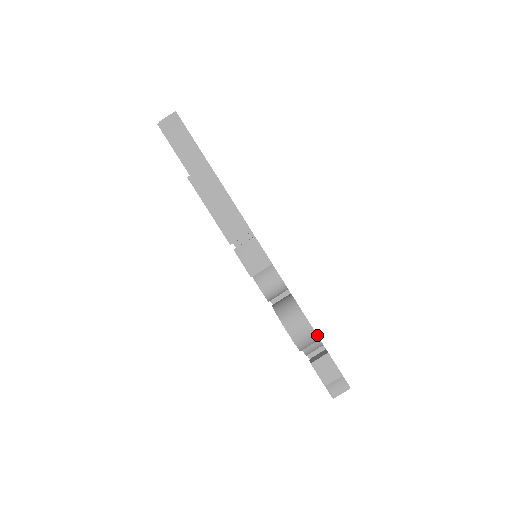
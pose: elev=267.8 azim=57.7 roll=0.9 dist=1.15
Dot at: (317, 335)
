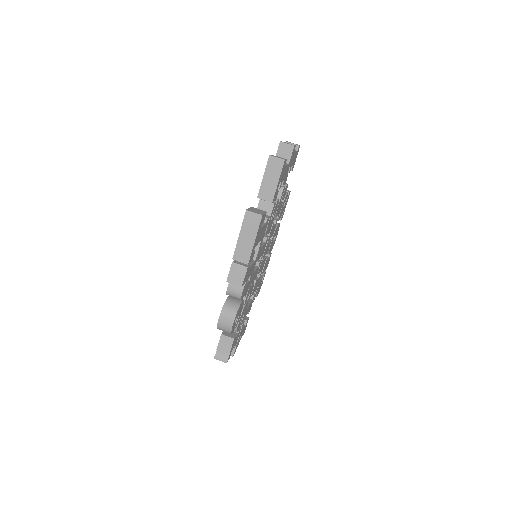
Dot at: (231, 332)
